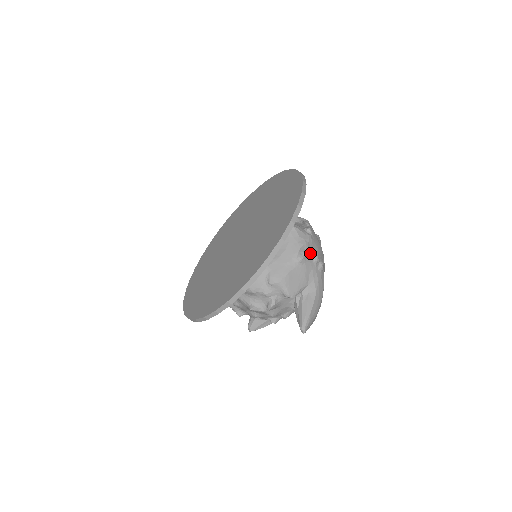
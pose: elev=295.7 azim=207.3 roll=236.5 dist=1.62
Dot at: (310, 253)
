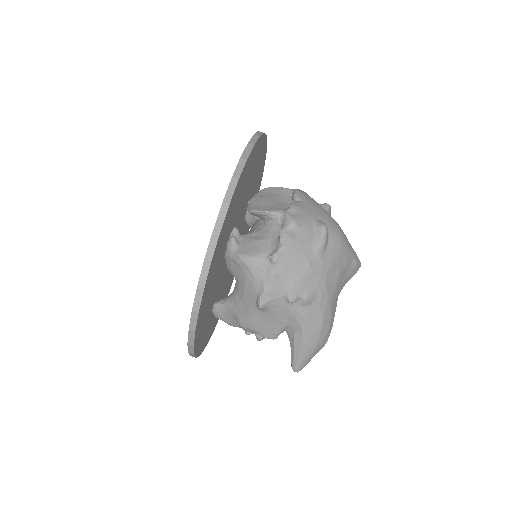
Dot at: (275, 296)
